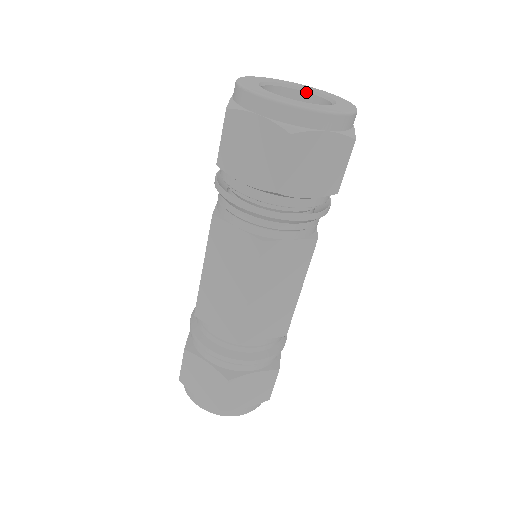
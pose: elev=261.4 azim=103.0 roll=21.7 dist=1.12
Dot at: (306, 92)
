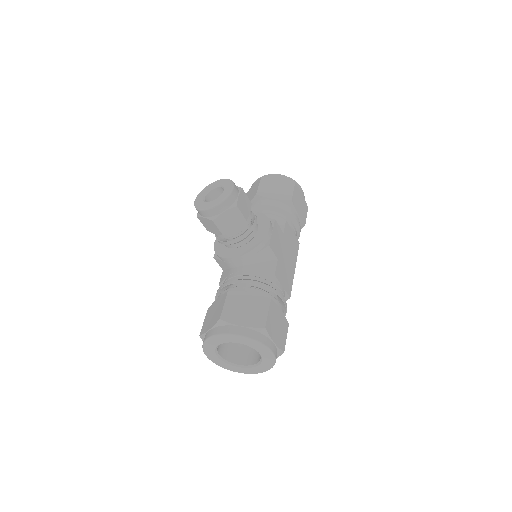
Dot at: (234, 342)
